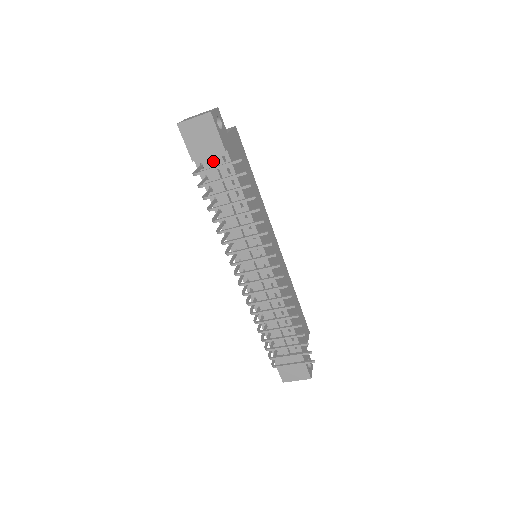
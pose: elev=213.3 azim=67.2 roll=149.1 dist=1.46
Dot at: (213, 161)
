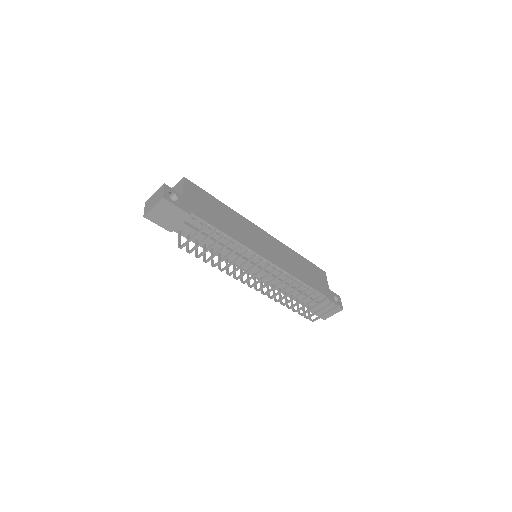
Dot at: (186, 225)
